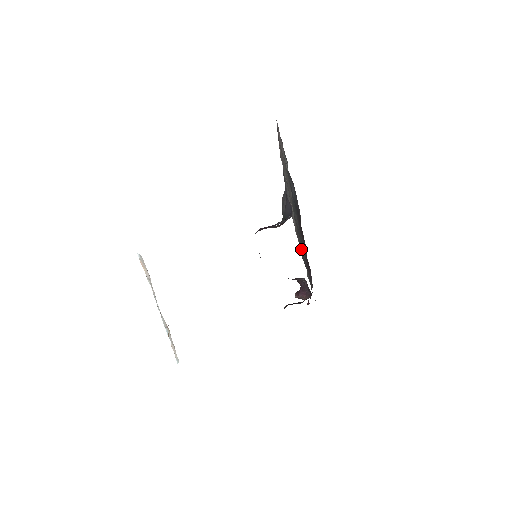
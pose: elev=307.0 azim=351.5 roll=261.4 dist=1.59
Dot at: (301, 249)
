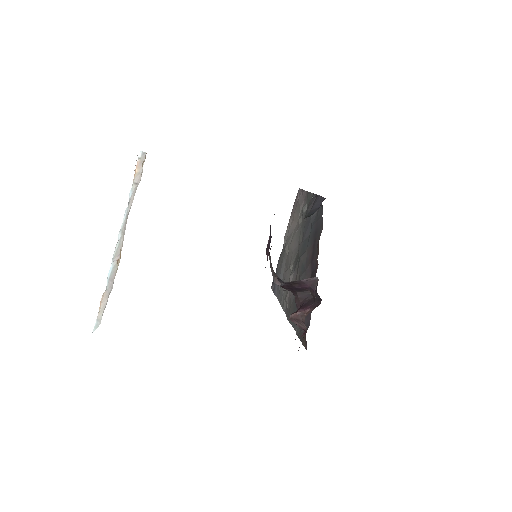
Dot at: (294, 304)
